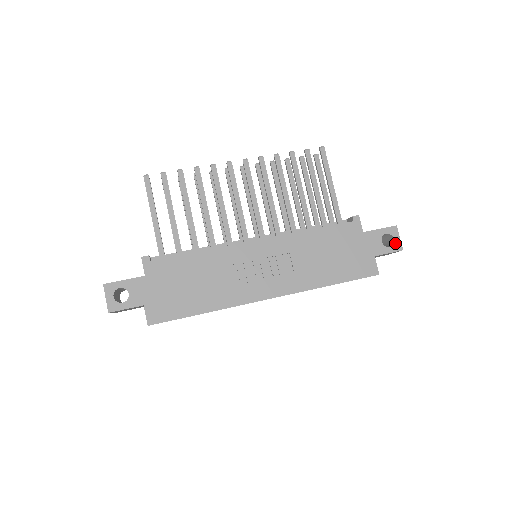
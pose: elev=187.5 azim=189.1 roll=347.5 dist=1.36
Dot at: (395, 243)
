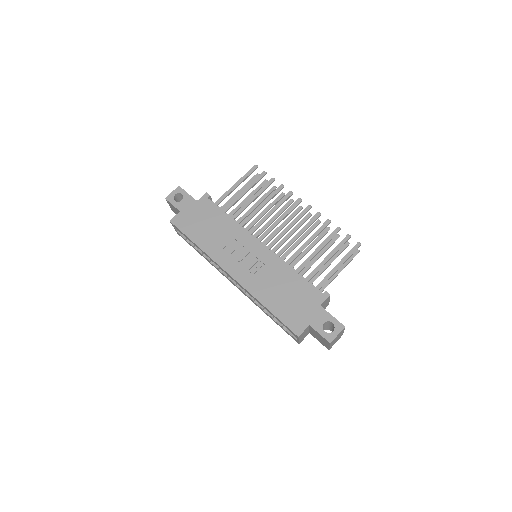
Dot at: (331, 334)
